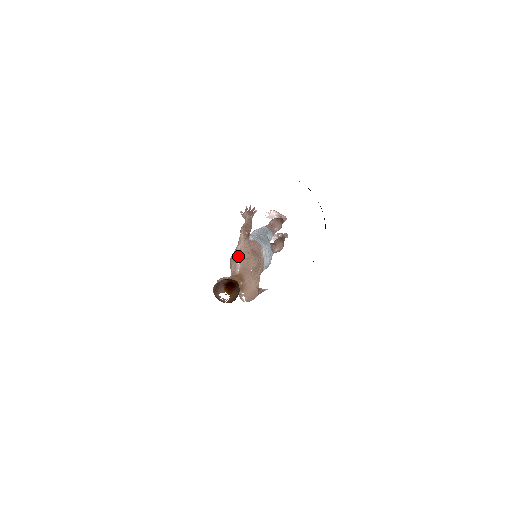
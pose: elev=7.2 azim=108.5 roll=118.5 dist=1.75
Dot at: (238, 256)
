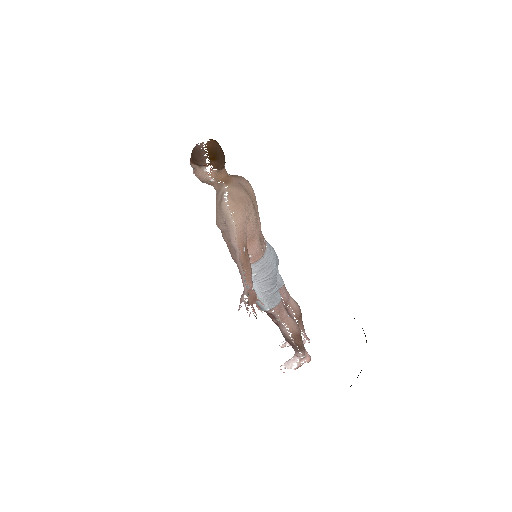
Dot at: occluded
